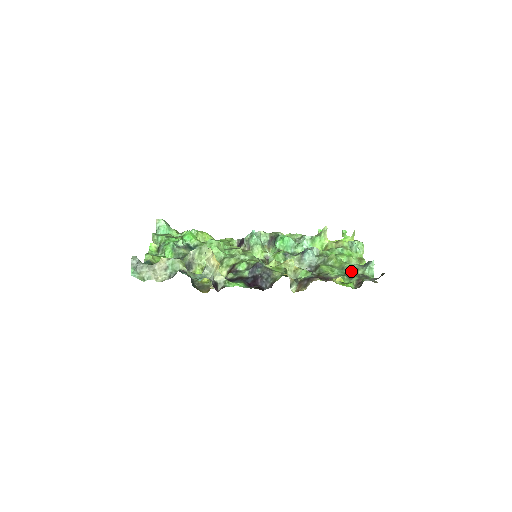
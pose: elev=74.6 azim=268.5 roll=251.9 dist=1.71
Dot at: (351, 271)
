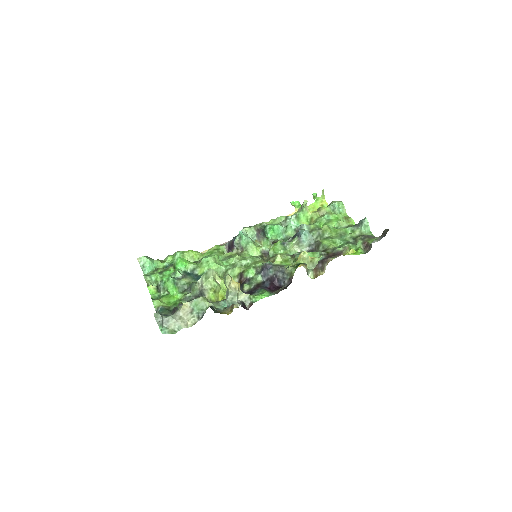
Dot at: (350, 236)
